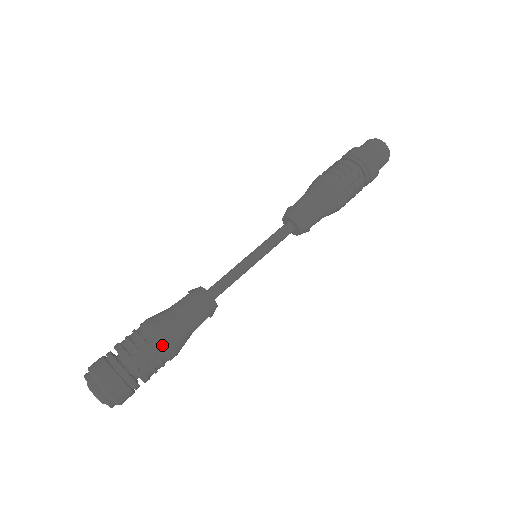
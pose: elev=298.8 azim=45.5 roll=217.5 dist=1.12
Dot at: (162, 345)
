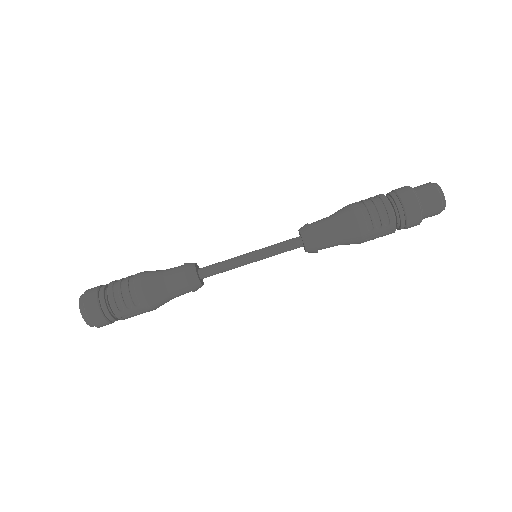
Dot at: (146, 308)
